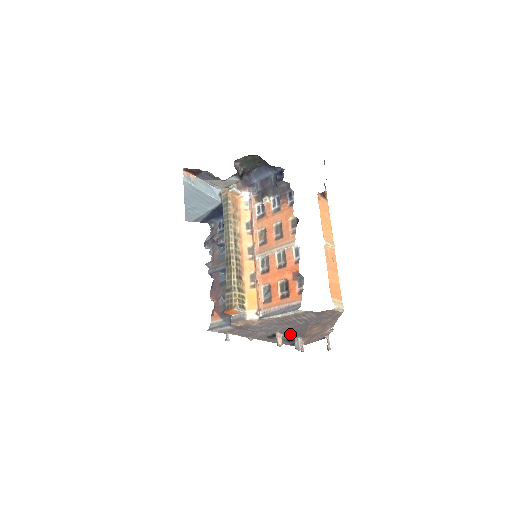
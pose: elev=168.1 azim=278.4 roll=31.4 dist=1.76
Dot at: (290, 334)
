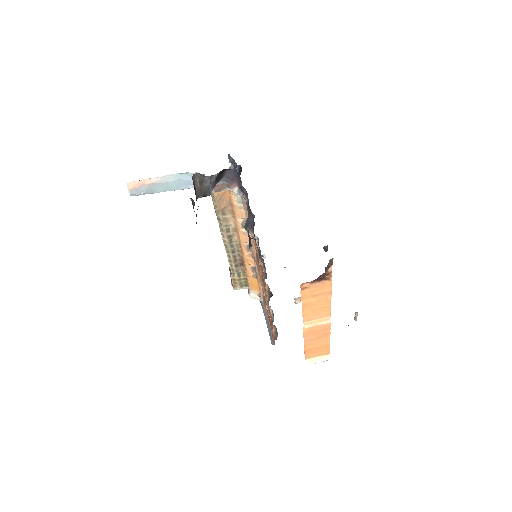
Dot at: occluded
